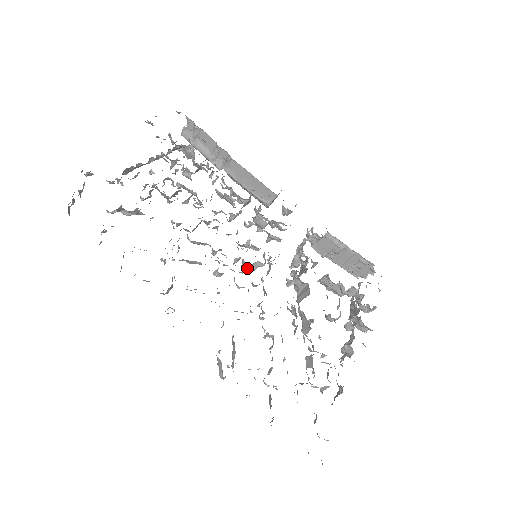
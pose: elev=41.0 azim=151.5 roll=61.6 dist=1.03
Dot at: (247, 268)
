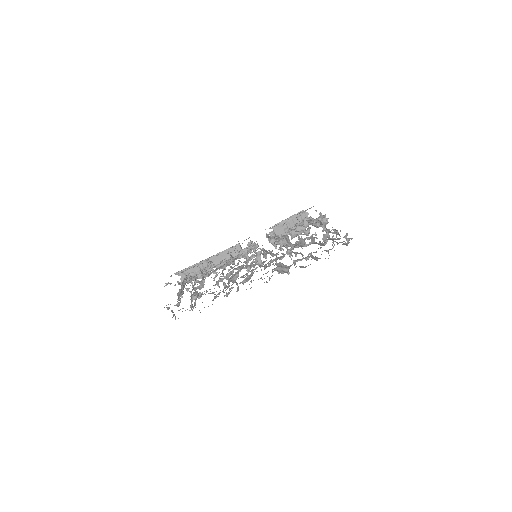
Dot at: (258, 260)
